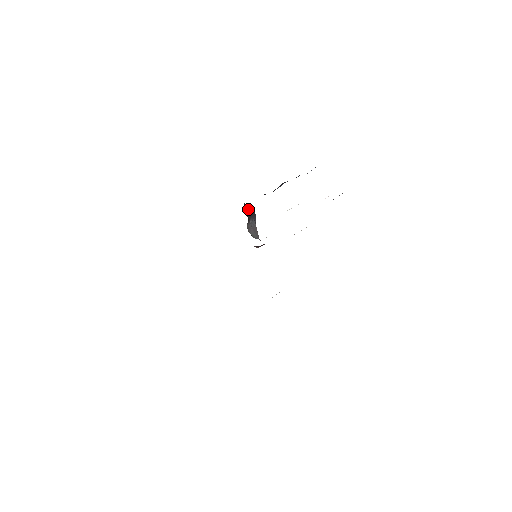
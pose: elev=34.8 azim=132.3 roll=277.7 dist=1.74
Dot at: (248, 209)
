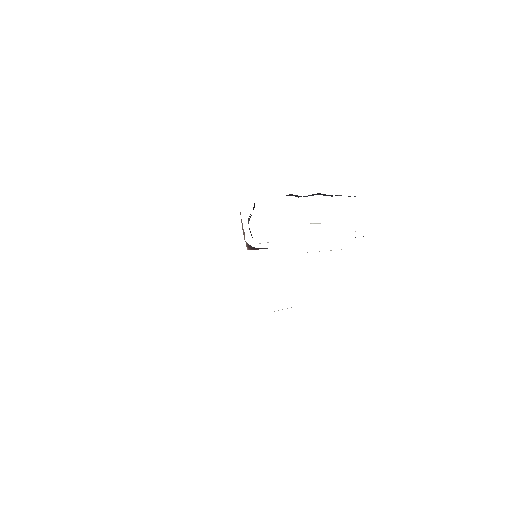
Dot at: occluded
